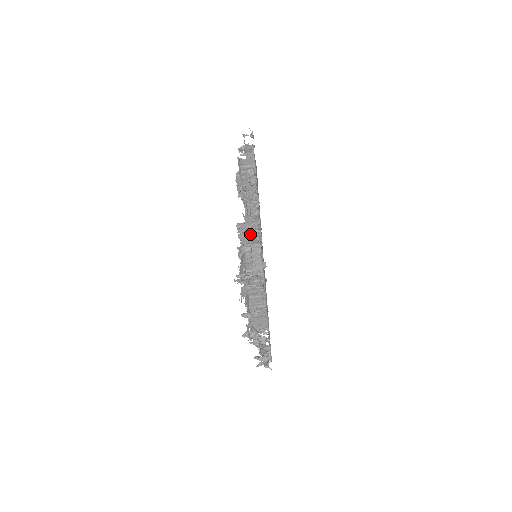
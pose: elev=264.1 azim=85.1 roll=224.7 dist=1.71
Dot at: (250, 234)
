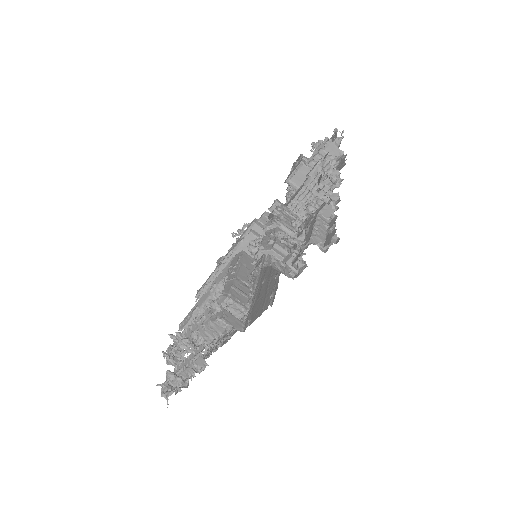
Dot at: (312, 207)
